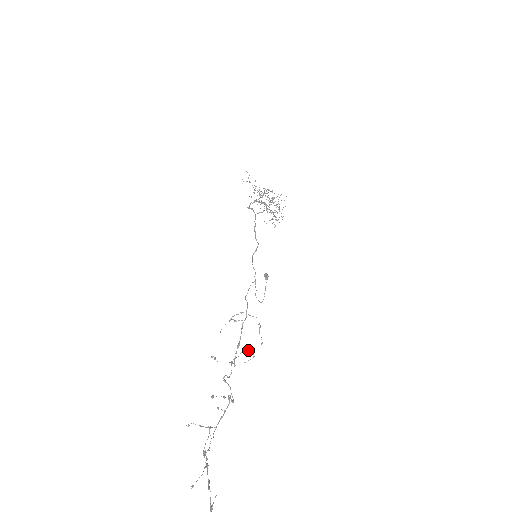
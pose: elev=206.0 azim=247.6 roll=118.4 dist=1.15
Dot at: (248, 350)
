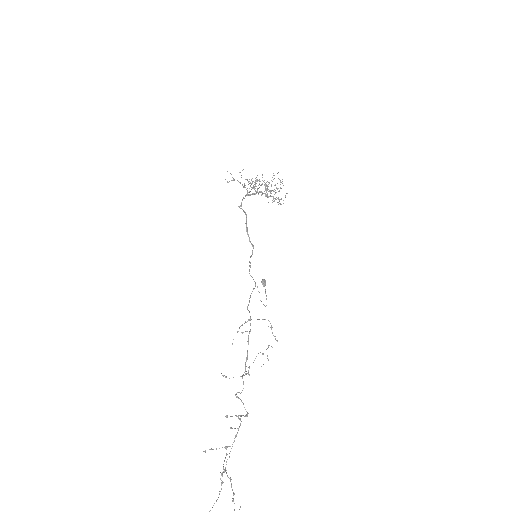
Dot at: (263, 353)
